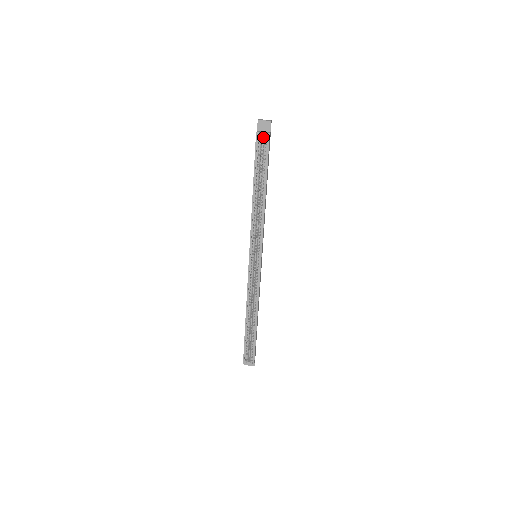
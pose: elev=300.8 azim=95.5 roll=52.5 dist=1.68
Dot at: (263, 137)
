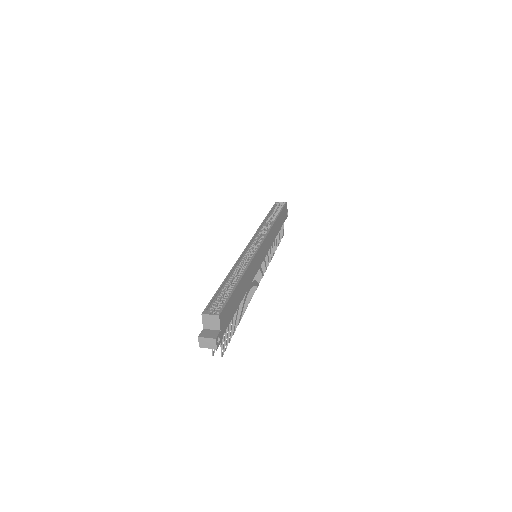
Dot at: occluded
